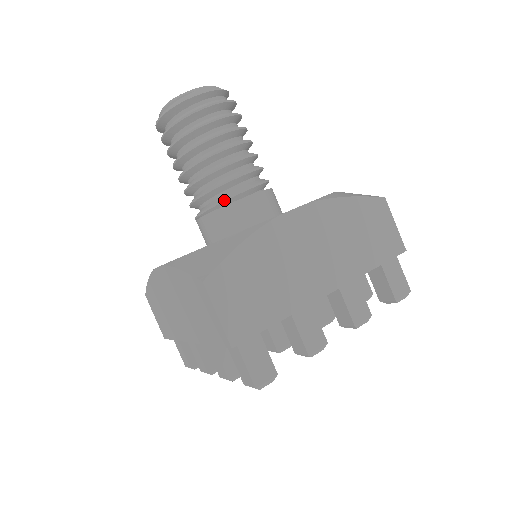
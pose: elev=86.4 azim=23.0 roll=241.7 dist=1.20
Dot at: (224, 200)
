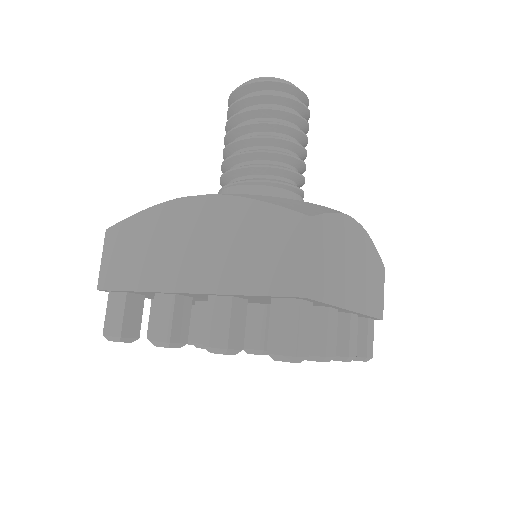
Dot at: (281, 183)
